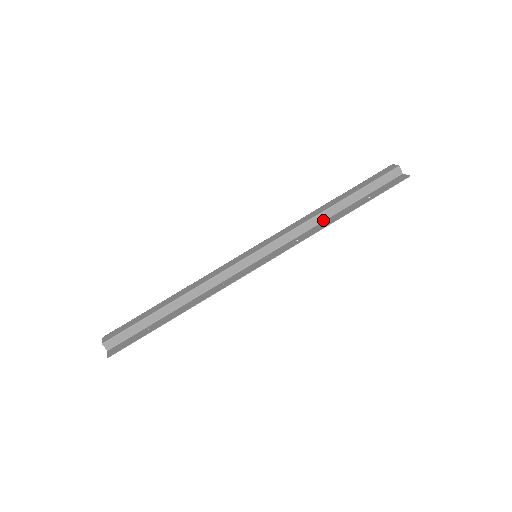
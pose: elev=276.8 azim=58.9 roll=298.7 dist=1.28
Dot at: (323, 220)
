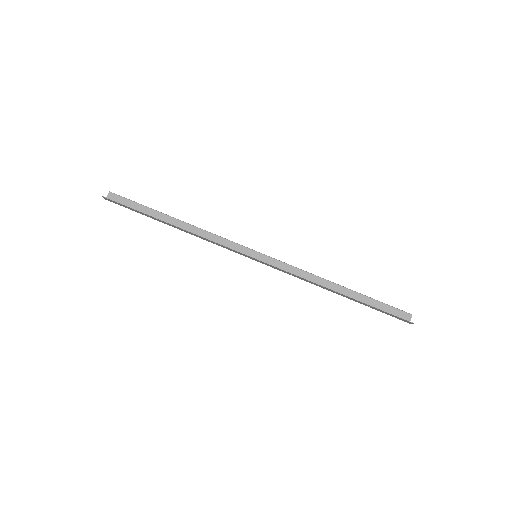
Dot at: occluded
